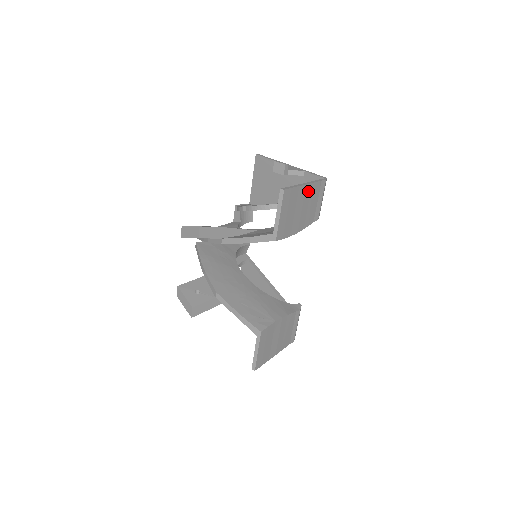
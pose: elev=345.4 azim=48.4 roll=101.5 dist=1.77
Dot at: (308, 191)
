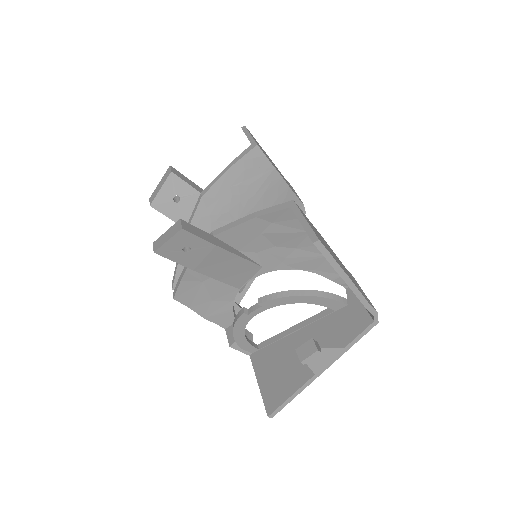
Dot at: occluded
